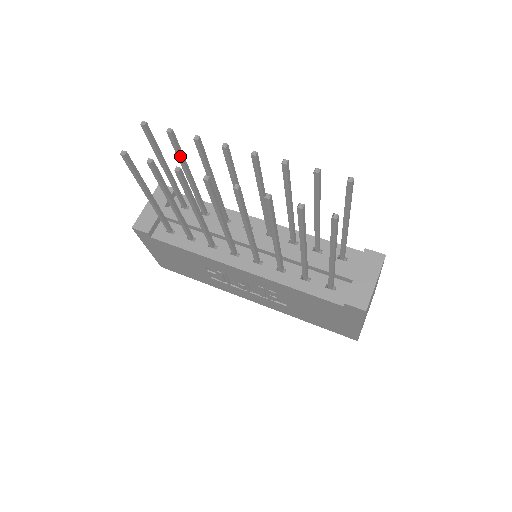
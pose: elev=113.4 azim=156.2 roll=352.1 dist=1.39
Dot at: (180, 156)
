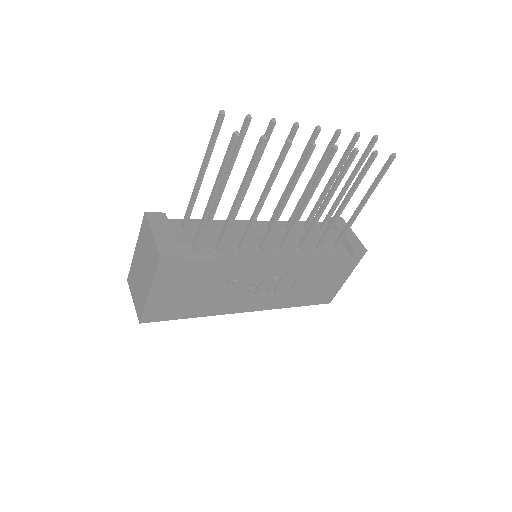
Dot at: occluded
